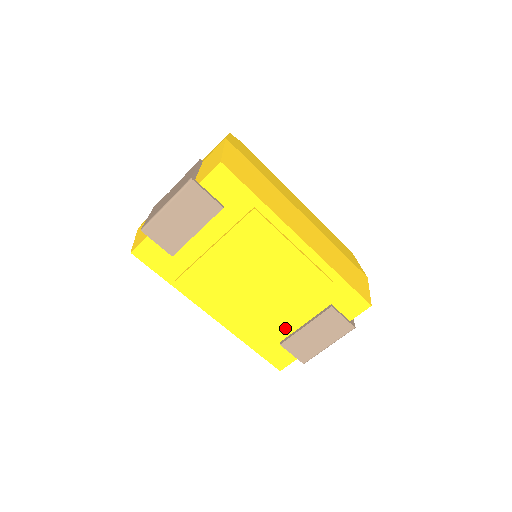
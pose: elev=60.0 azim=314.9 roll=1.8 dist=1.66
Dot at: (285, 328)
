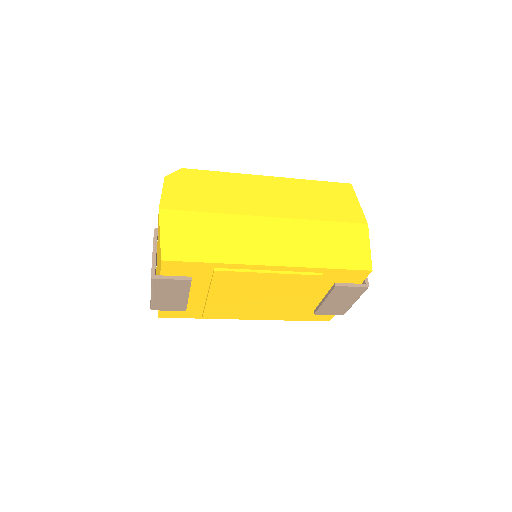
Dot at: (310, 305)
